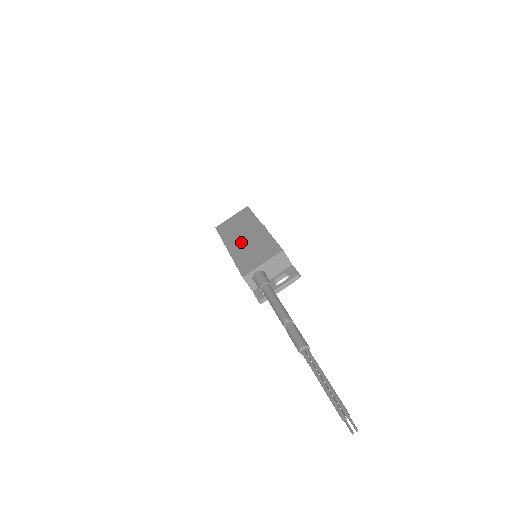
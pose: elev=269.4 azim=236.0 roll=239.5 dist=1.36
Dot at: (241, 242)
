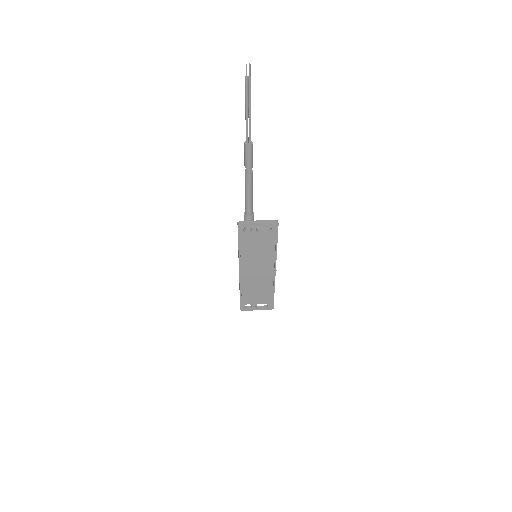
Dot at: occluded
